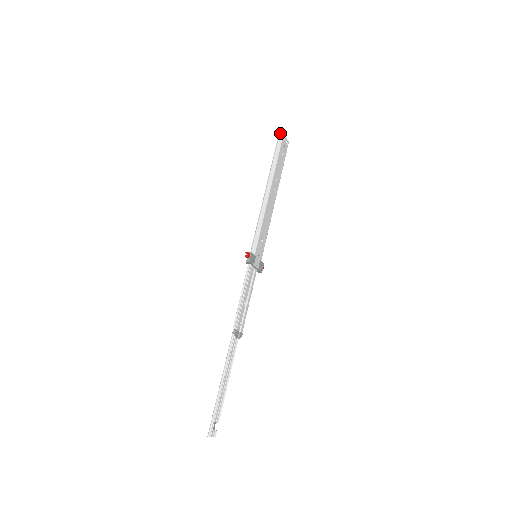
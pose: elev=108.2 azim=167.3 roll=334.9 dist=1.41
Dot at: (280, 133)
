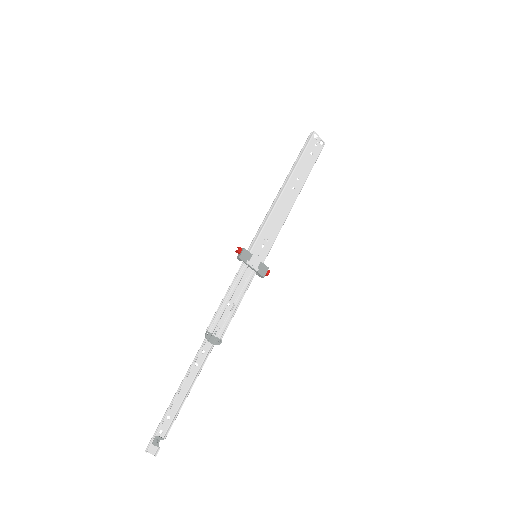
Dot at: (311, 132)
